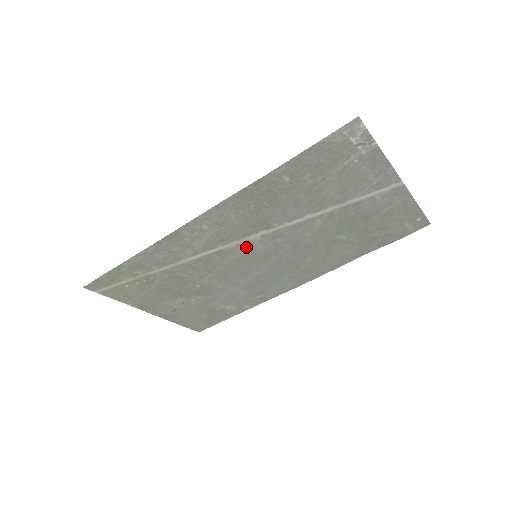
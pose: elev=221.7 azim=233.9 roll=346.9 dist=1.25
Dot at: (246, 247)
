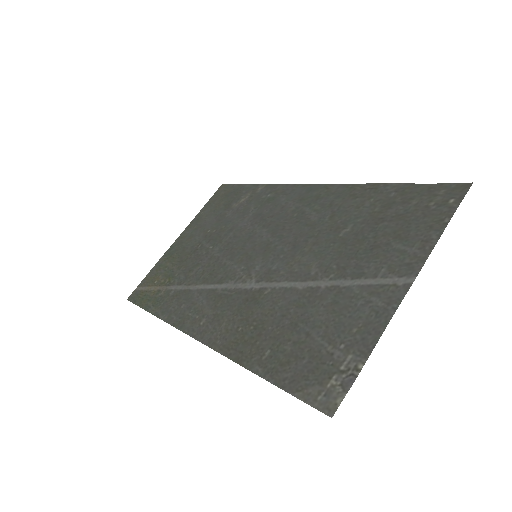
Dot at: (244, 274)
